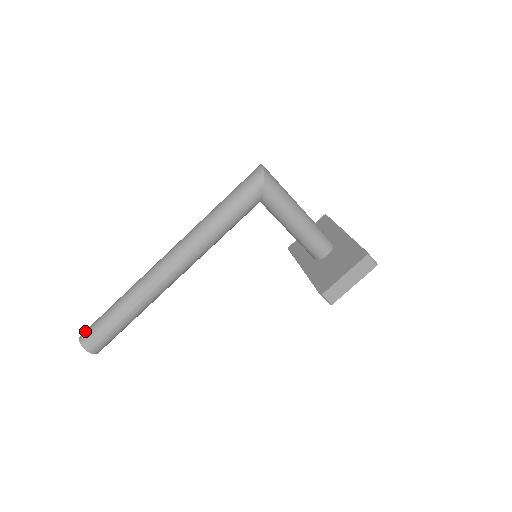
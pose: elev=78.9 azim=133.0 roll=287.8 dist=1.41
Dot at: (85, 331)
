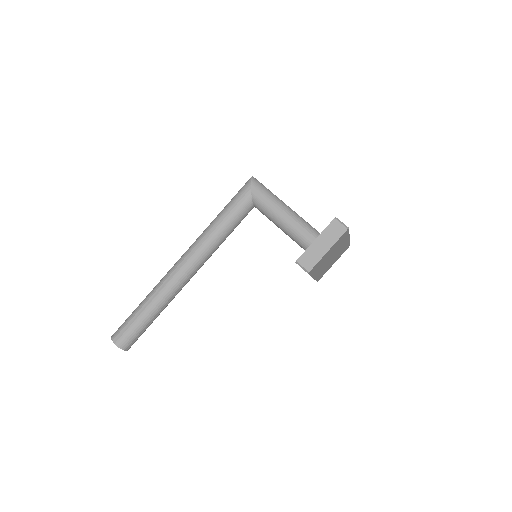
Dot at: occluded
